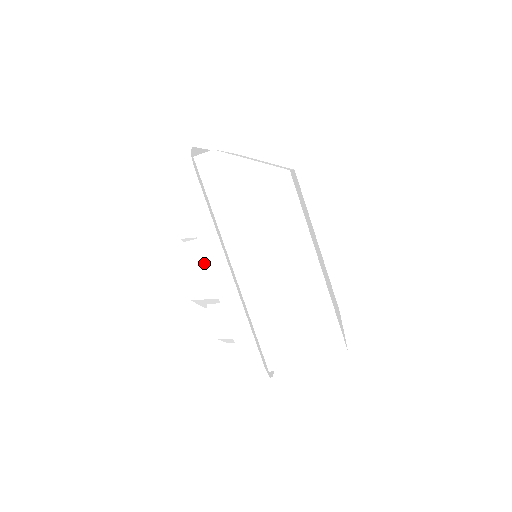
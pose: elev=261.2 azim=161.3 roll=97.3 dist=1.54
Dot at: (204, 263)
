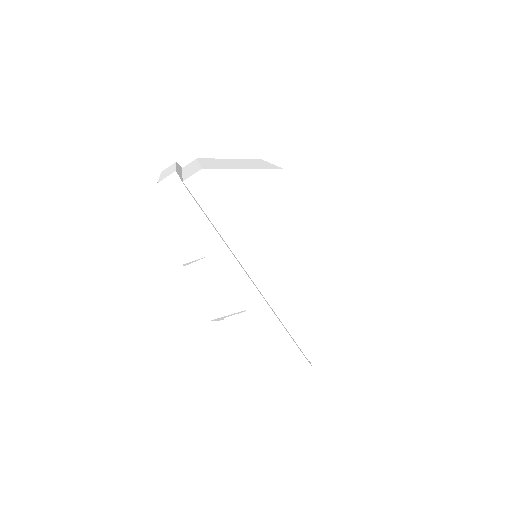
Dot at: (218, 282)
